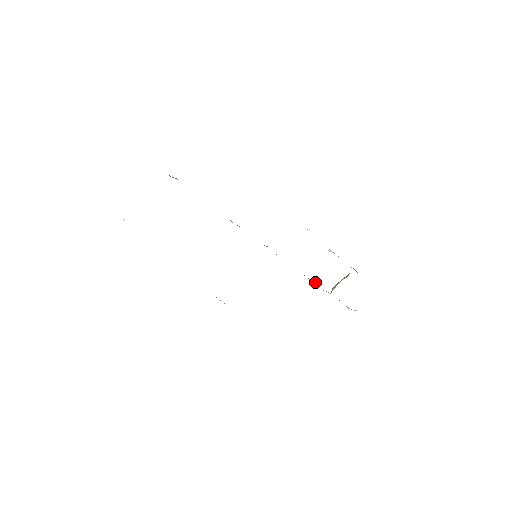
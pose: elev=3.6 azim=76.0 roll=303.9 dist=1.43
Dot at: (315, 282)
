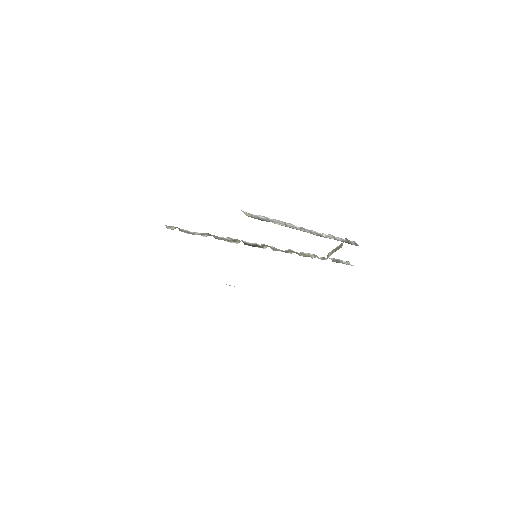
Dot at: (312, 254)
